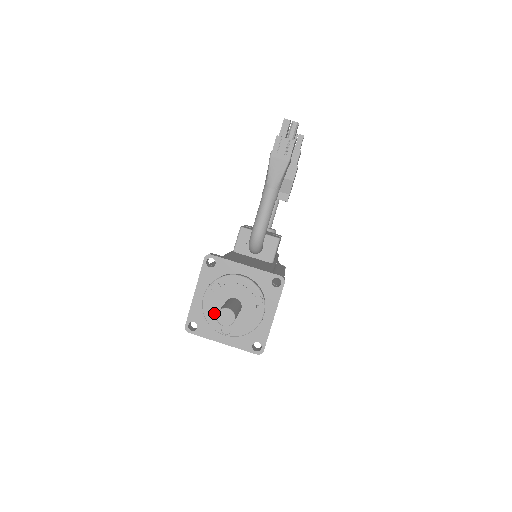
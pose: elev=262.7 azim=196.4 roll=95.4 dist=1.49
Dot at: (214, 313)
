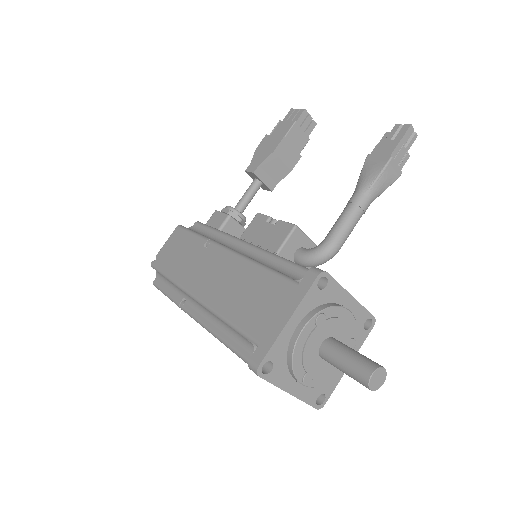
Dot at: (306, 354)
